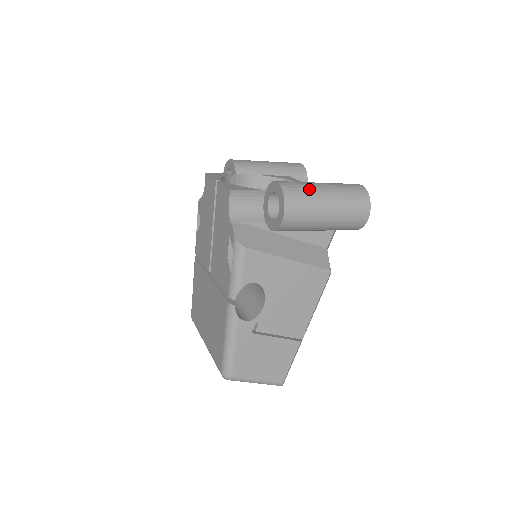
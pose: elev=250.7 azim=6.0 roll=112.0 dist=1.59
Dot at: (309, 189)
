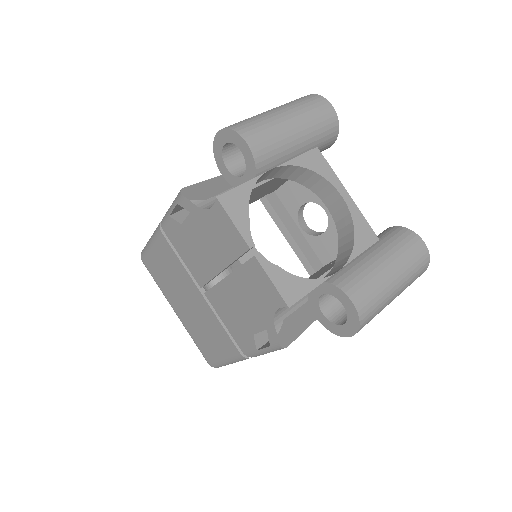
Dot at: (383, 298)
